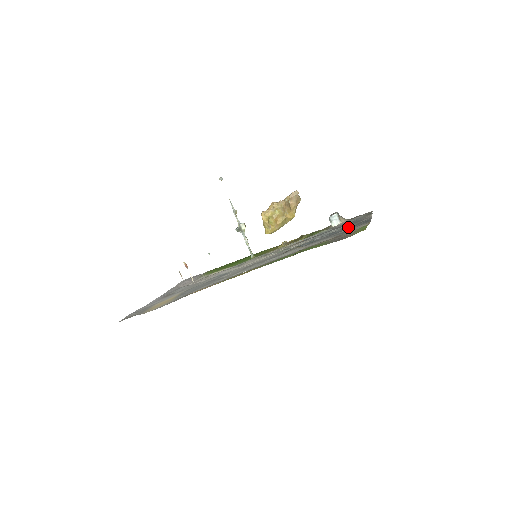
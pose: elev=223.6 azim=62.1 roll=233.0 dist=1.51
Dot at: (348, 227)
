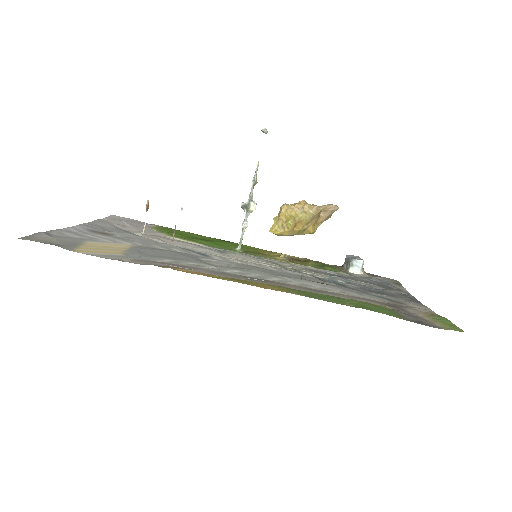
Dot at: (386, 291)
